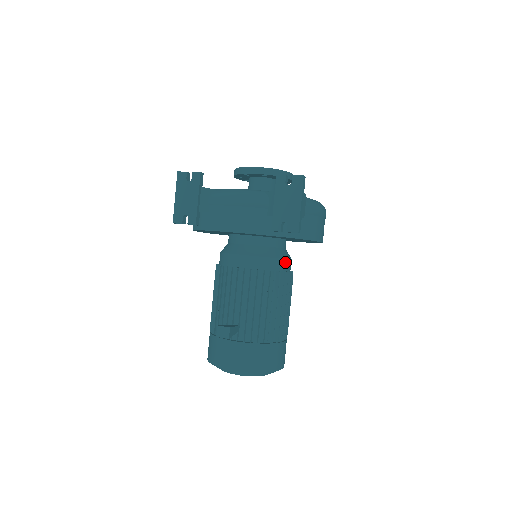
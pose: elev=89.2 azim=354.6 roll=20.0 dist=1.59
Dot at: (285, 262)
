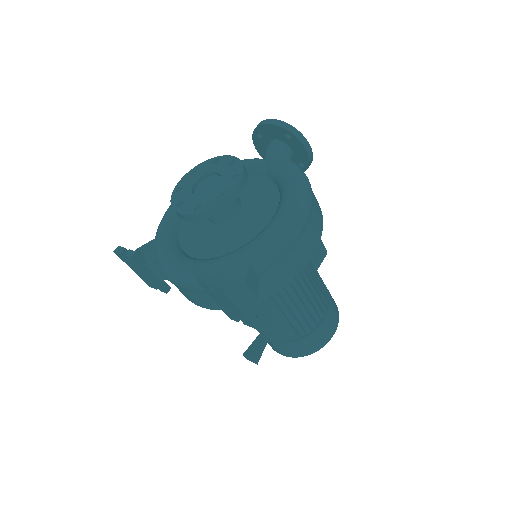
Dot at: occluded
